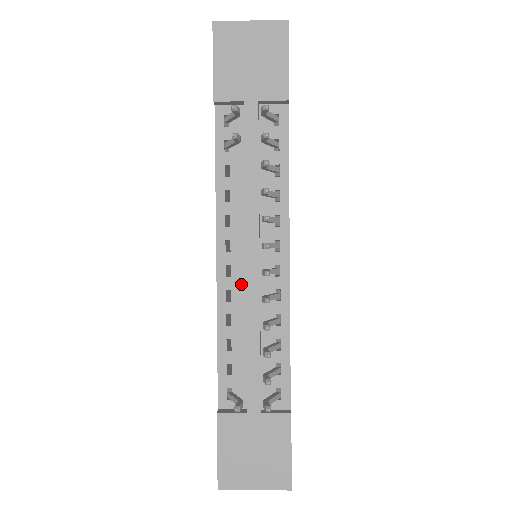
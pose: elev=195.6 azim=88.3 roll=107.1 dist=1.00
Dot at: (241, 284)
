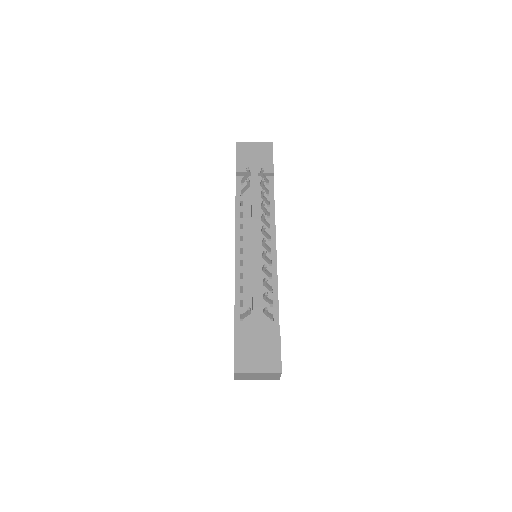
Dot at: (249, 257)
